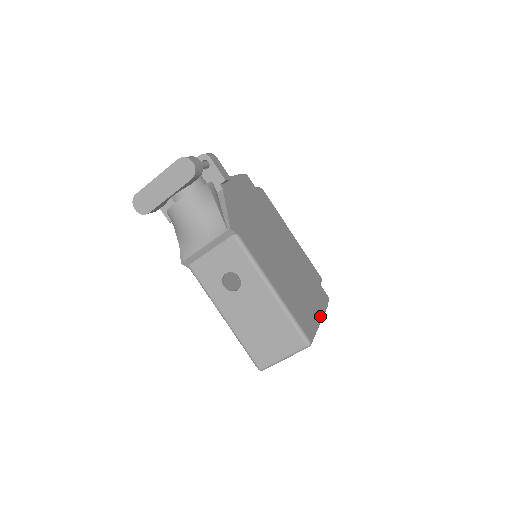
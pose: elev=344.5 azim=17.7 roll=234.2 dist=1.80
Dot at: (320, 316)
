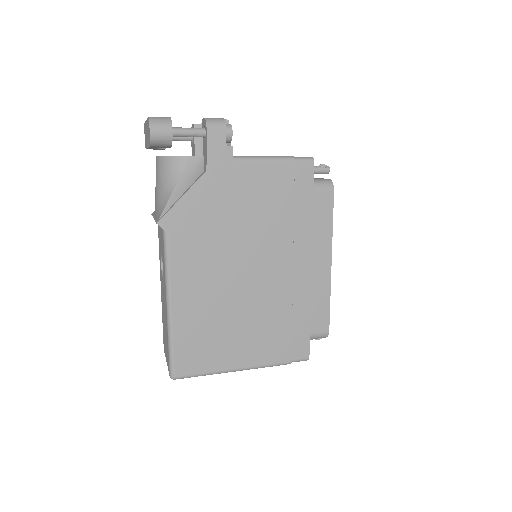
Dot at: (243, 366)
